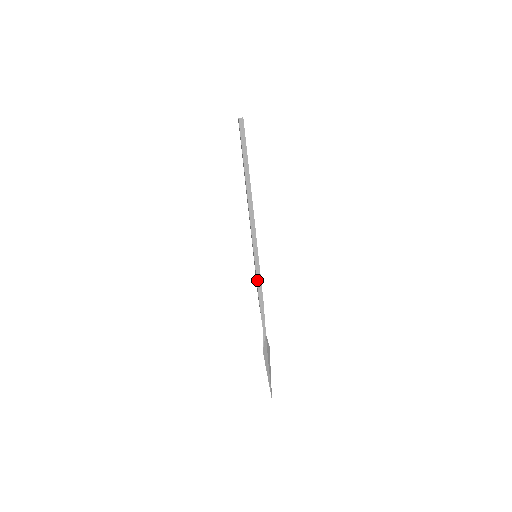
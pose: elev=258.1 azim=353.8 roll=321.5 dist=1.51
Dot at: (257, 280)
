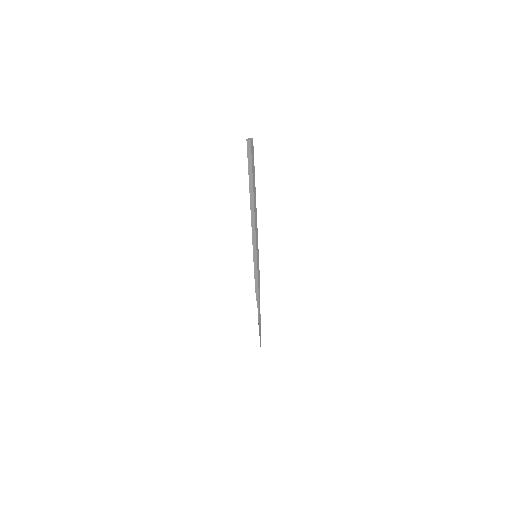
Dot at: (258, 275)
